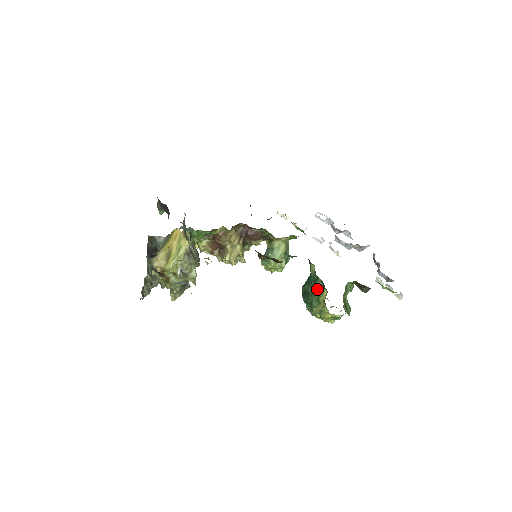
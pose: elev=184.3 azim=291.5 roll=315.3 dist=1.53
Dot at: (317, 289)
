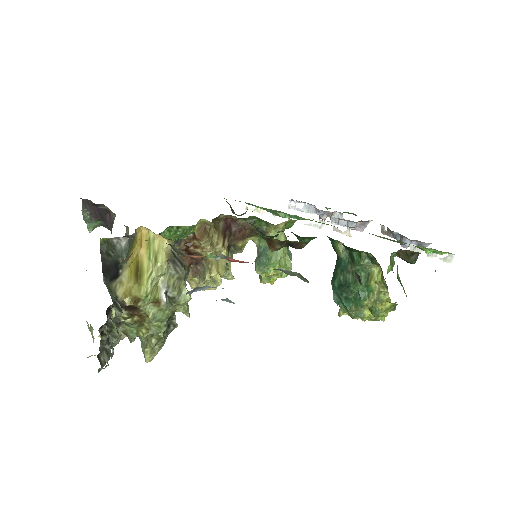
Dot at: (360, 272)
